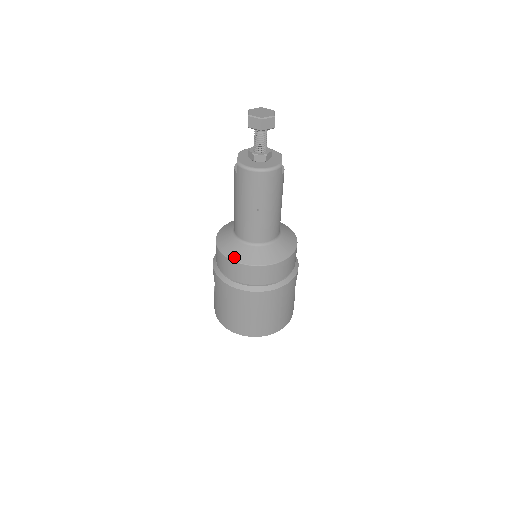
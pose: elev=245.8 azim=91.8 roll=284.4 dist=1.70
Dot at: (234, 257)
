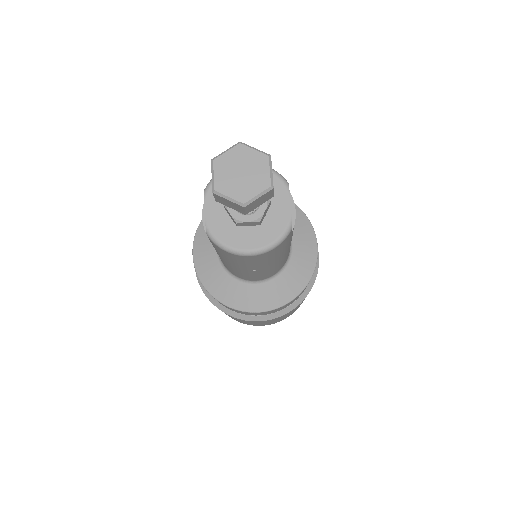
Dot at: (225, 300)
